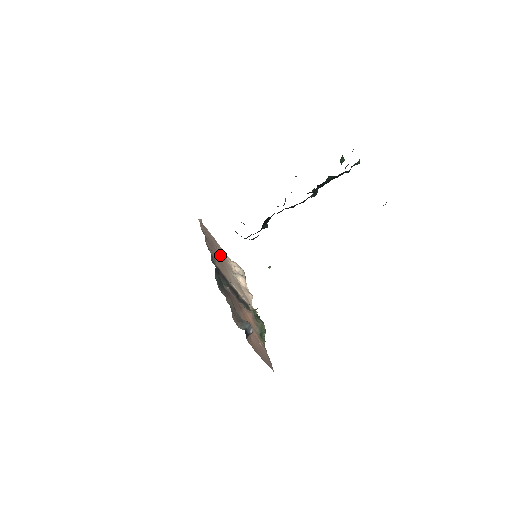
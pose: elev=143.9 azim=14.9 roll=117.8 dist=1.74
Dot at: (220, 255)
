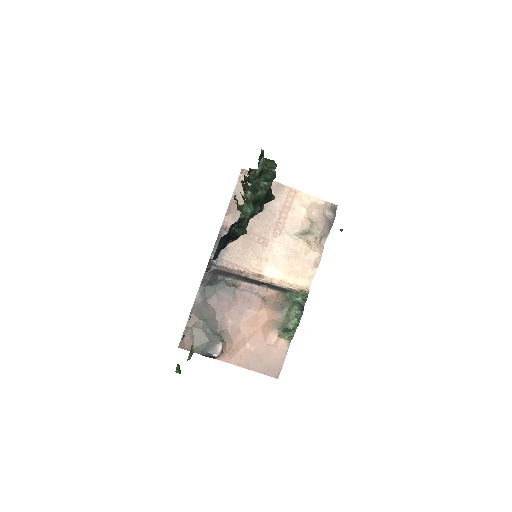
Dot at: (270, 216)
